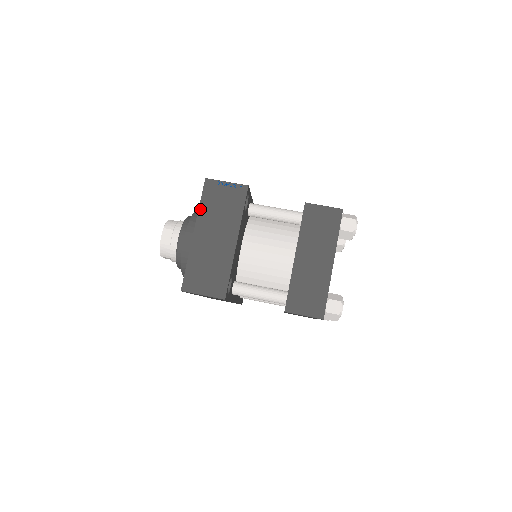
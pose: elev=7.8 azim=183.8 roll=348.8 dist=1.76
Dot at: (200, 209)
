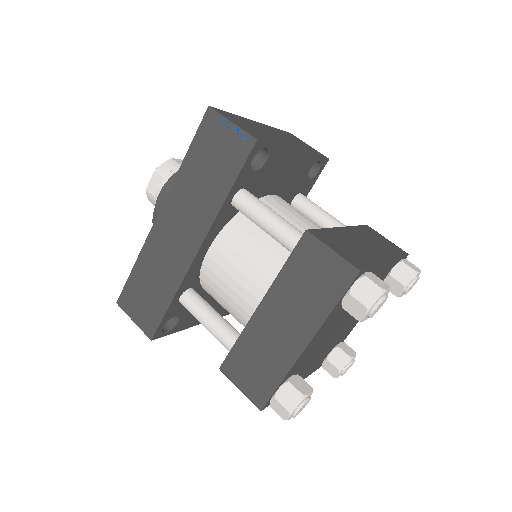
Dot at: (273, 127)
